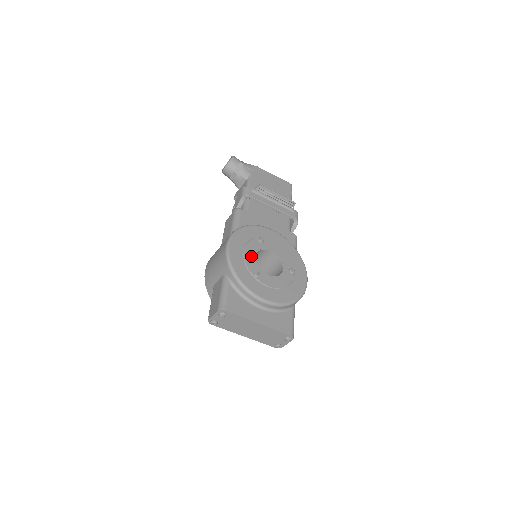
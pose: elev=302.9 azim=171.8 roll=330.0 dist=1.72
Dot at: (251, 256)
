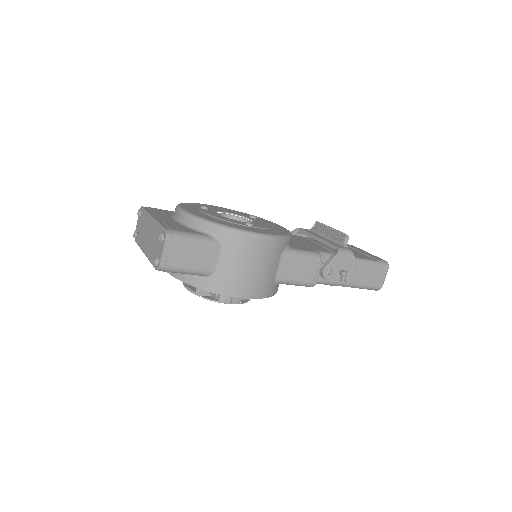
Dot at: (223, 211)
